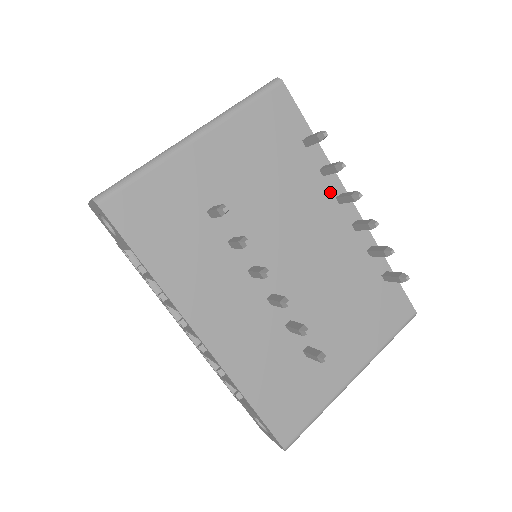
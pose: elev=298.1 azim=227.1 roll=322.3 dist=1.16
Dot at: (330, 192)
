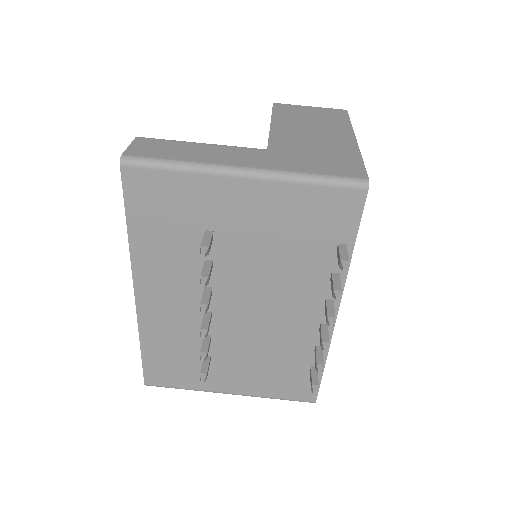
Dot at: (325, 292)
